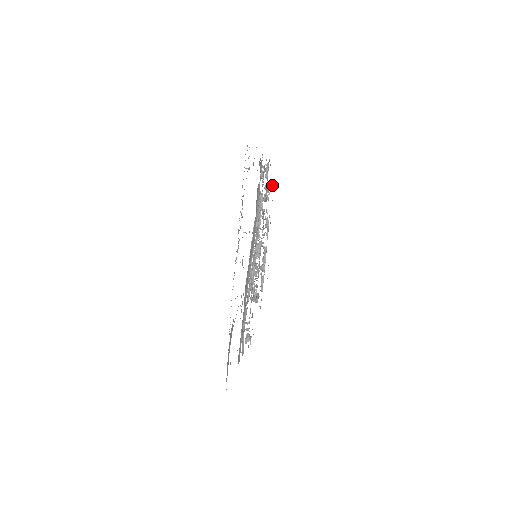
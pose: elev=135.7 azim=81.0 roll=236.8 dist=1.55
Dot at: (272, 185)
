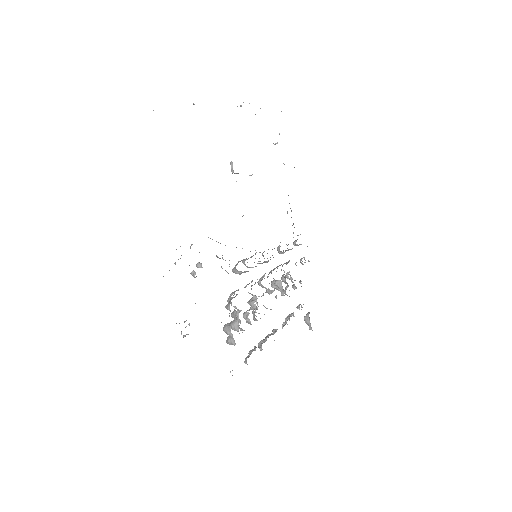
Dot at: occluded
